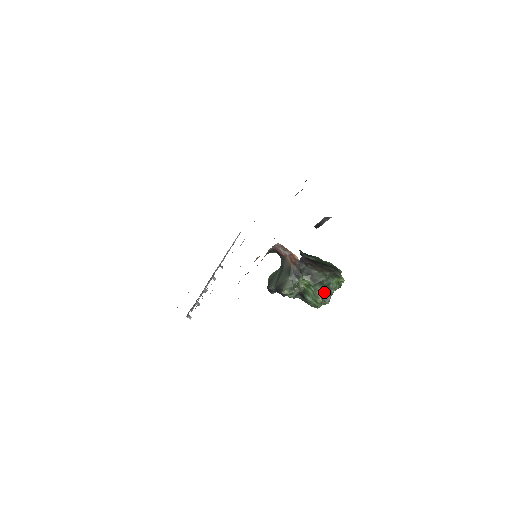
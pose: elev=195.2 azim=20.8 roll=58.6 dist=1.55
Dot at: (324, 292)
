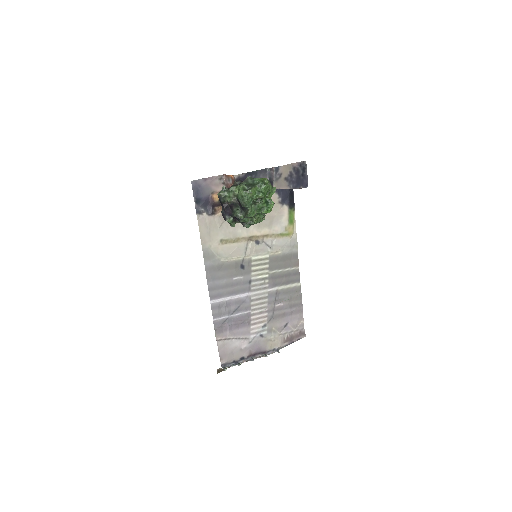
Dot at: (249, 187)
